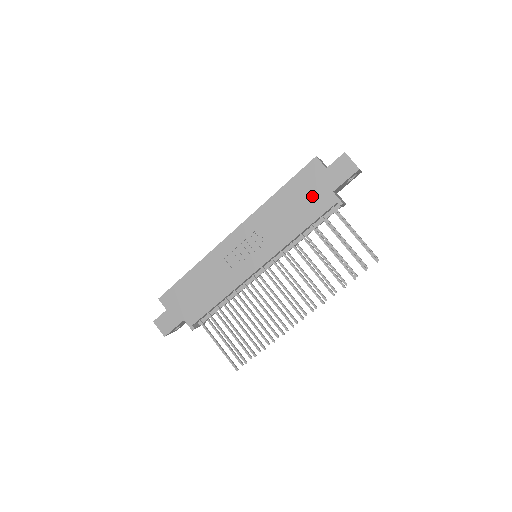
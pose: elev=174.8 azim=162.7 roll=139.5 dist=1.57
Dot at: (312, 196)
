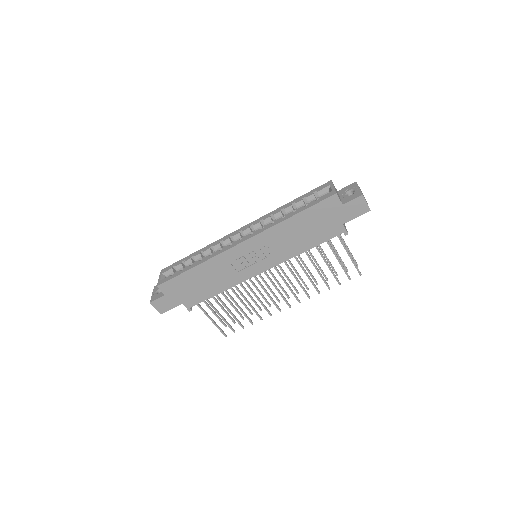
Dot at: (324, 225)
